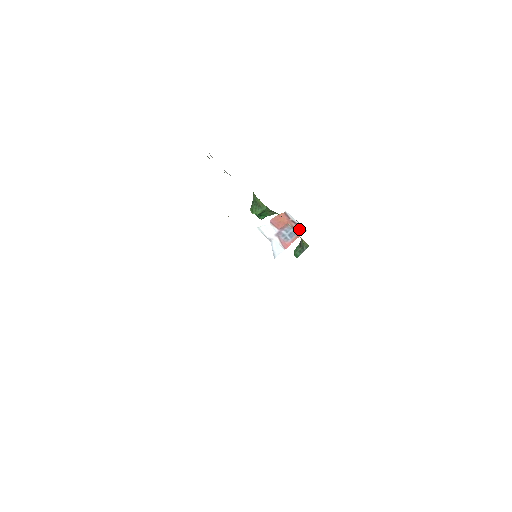
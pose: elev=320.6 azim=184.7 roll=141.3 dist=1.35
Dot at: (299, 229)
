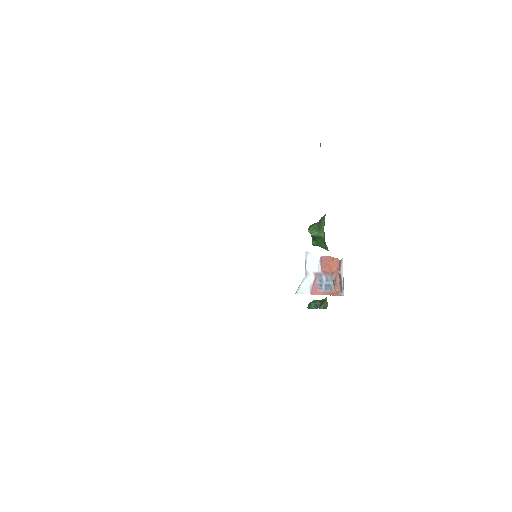
Dot at: (339, 288)
